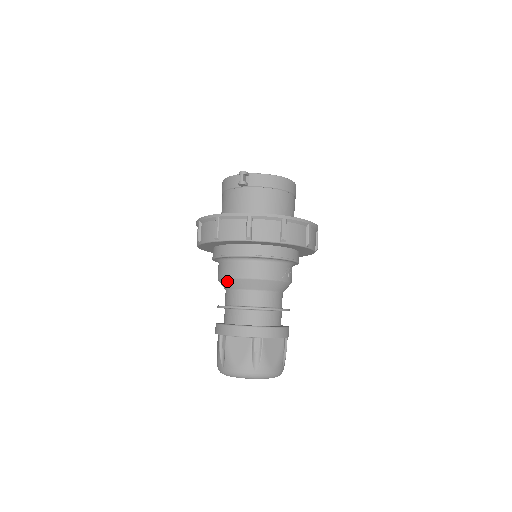
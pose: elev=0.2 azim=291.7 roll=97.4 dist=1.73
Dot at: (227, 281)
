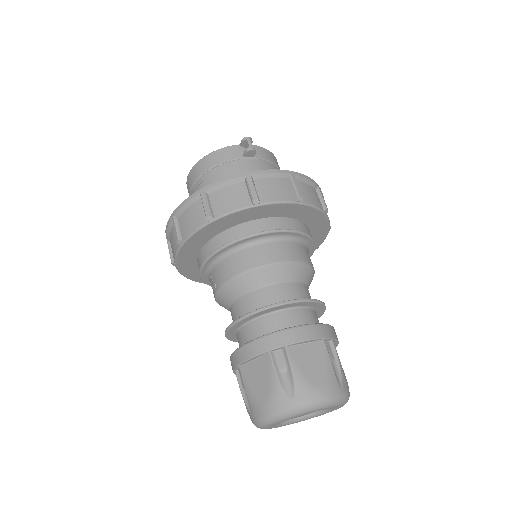
Dot at: (258, 272)
